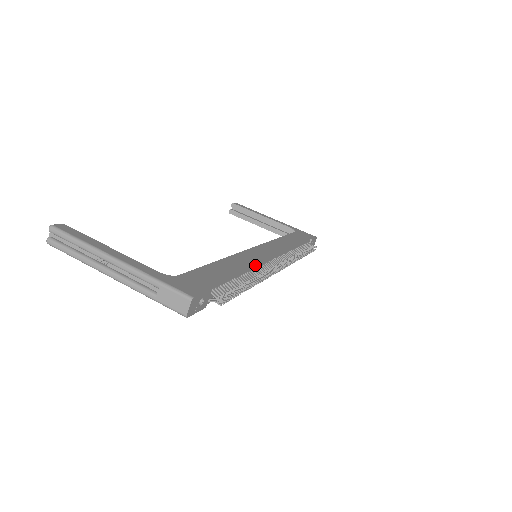
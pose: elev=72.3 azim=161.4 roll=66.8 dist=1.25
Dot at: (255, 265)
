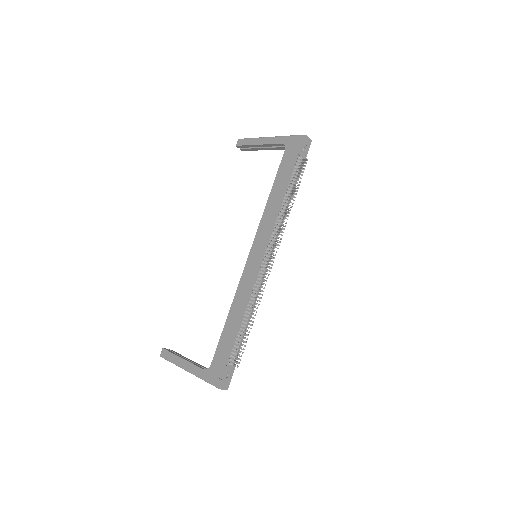
Dot at: (249, 295)
